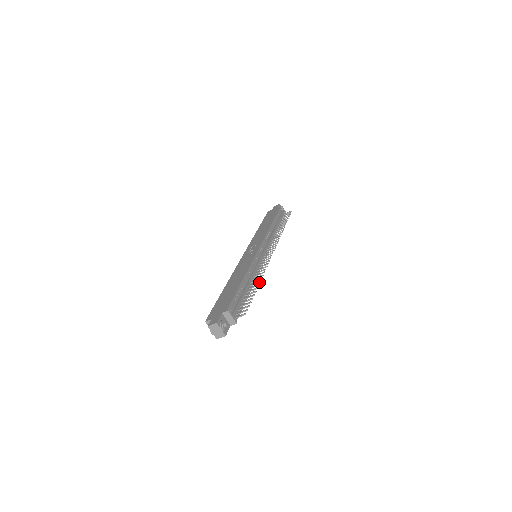
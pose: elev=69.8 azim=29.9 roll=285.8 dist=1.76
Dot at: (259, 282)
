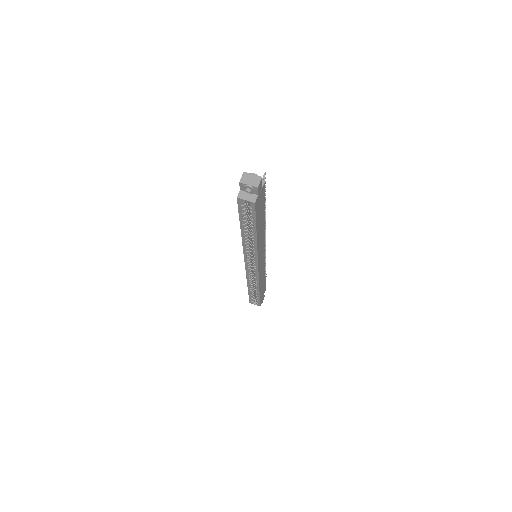
Dot at: (265, 208)
